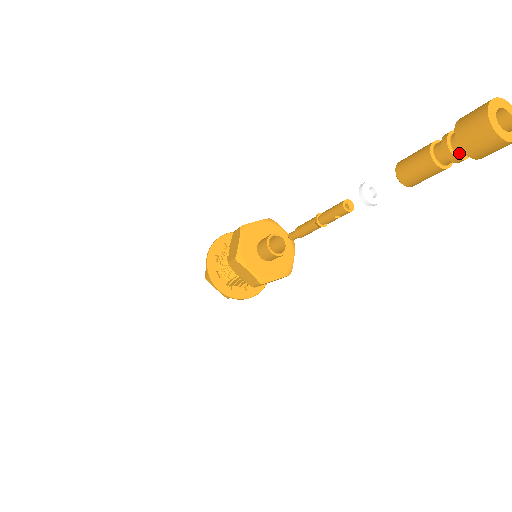
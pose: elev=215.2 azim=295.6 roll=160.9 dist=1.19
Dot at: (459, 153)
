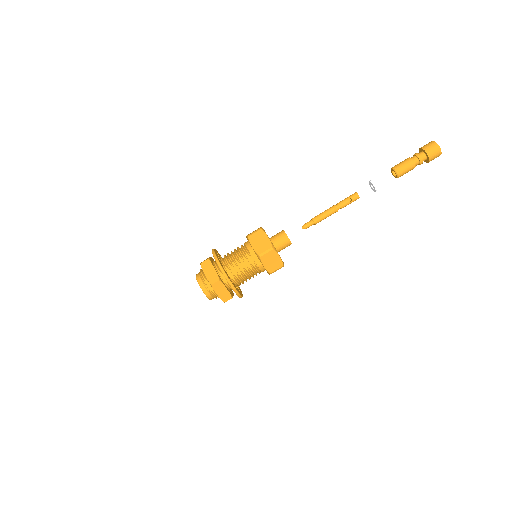
Dot at: (421, 156)
